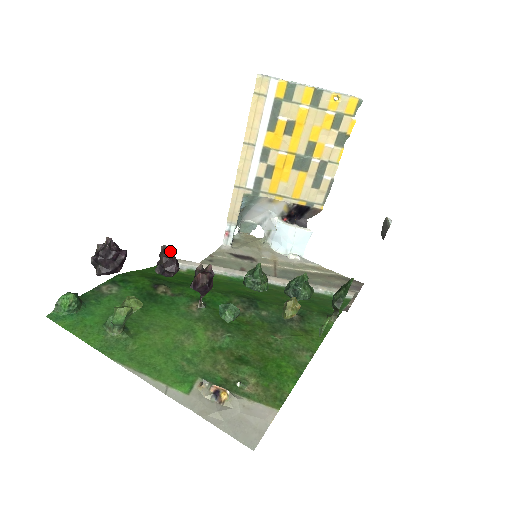
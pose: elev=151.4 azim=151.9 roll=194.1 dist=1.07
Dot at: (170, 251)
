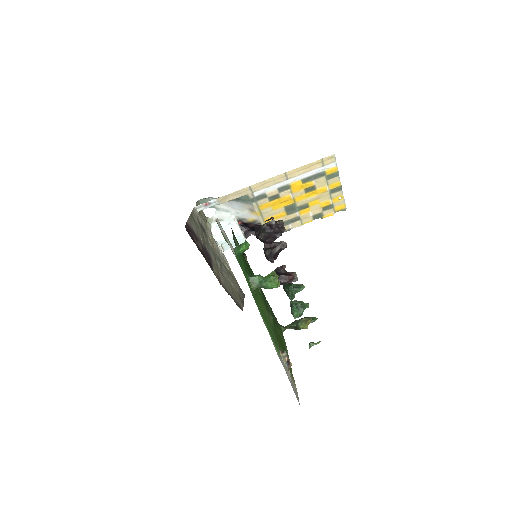
Dot at: occluded
